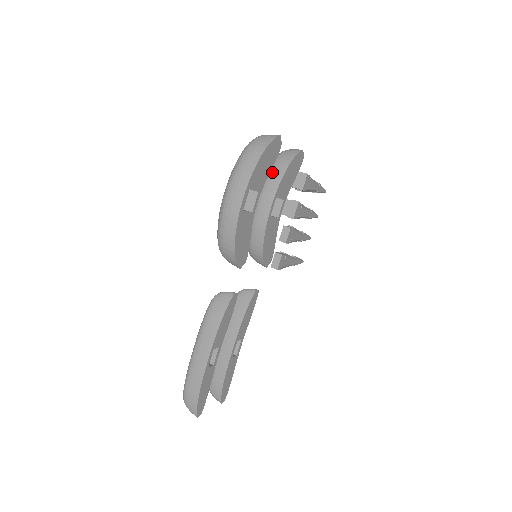
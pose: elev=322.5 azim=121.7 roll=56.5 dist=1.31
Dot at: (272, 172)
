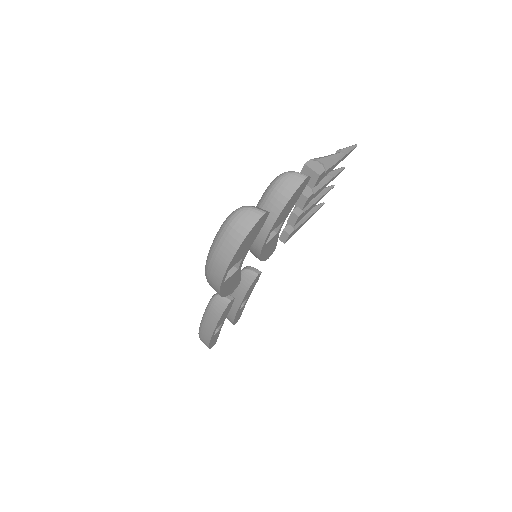
Dot at: (267, 207)
